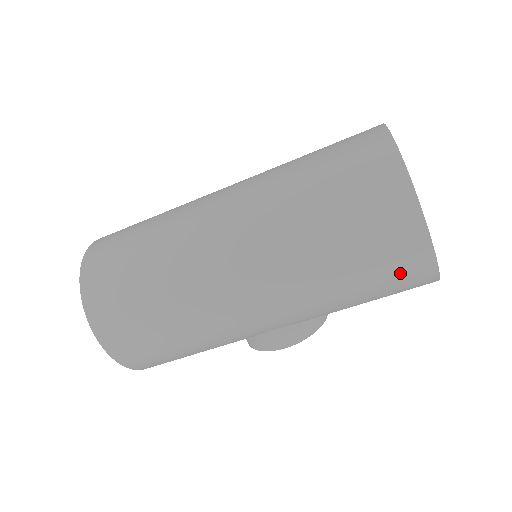
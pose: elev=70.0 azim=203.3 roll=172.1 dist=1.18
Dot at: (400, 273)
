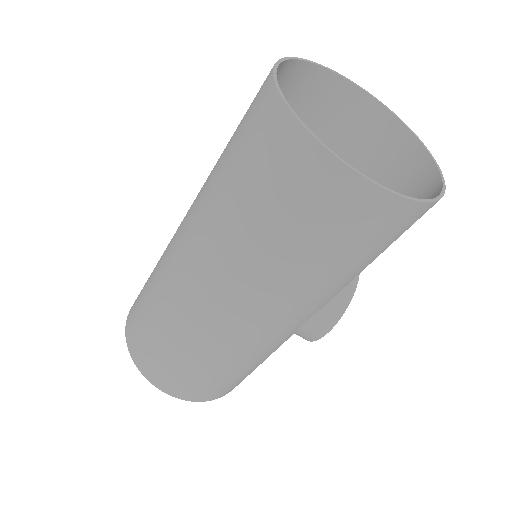
Dot at: (372, 229)
